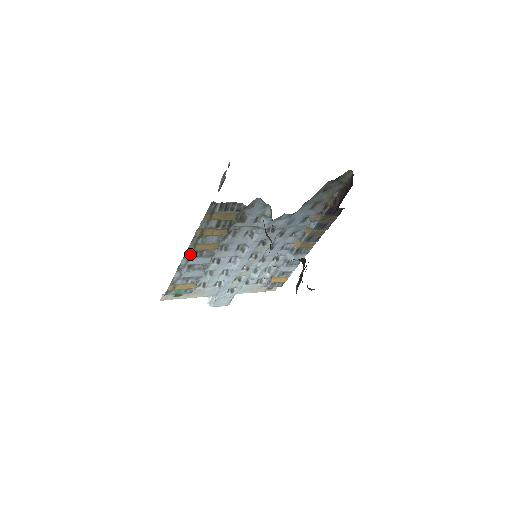
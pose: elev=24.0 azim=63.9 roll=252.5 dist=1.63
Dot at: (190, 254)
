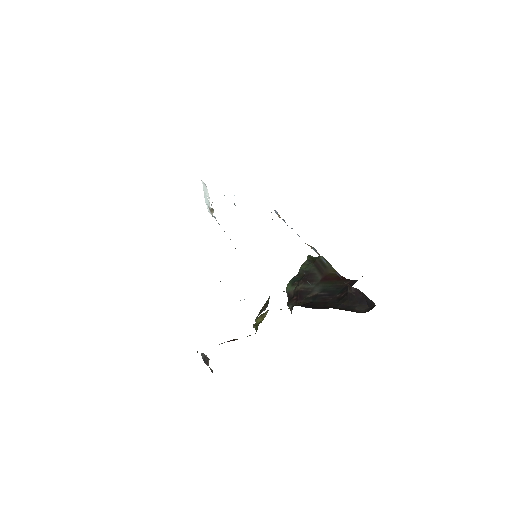
Dot at: occluded
